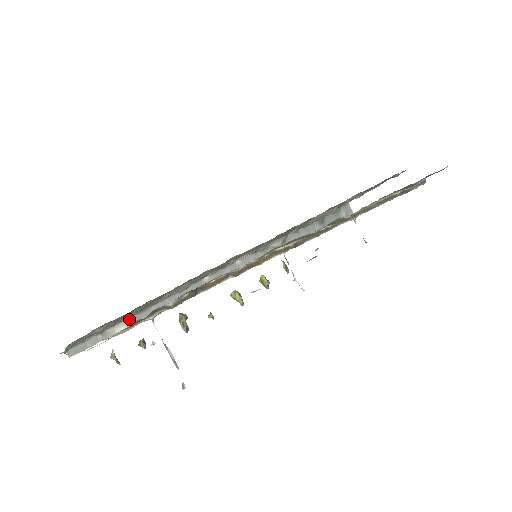
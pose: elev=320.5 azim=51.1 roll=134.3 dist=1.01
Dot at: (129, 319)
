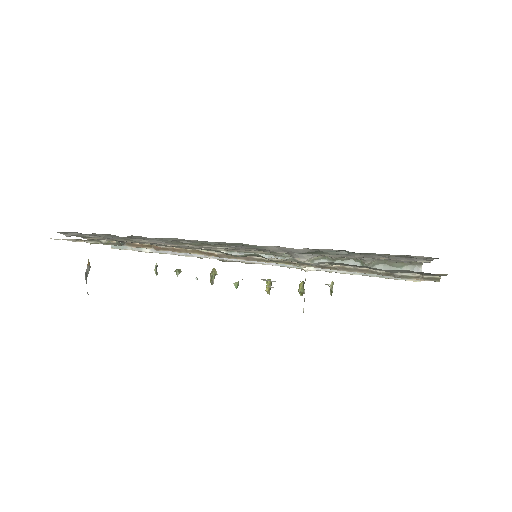
Dot at: occluded
